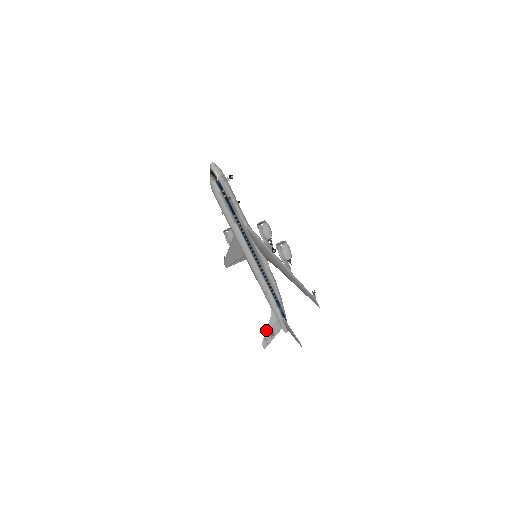
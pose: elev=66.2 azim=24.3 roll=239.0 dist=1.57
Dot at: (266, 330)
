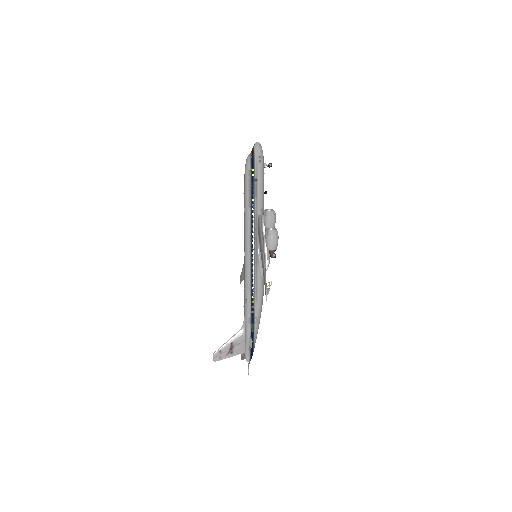
Dot at: (226, 342)
